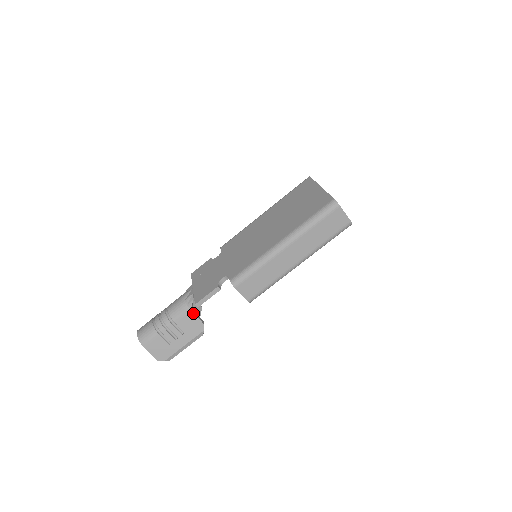
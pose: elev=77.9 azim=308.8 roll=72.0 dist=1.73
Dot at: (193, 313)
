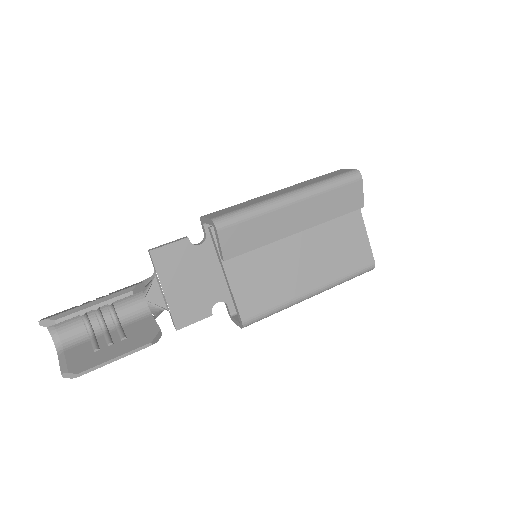
Dot at: occluded
